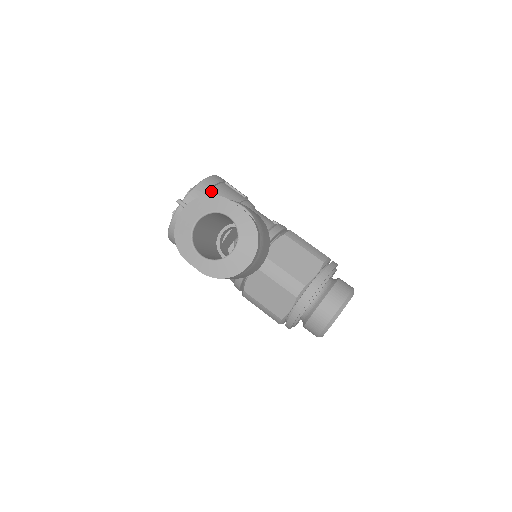
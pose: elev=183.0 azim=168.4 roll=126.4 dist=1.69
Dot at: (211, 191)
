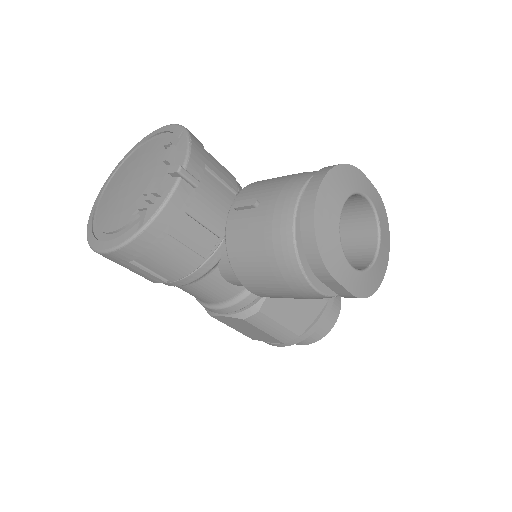
Dot at: (209, 154)
